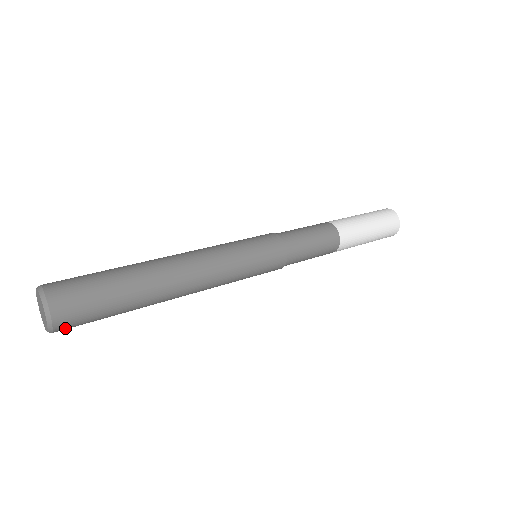
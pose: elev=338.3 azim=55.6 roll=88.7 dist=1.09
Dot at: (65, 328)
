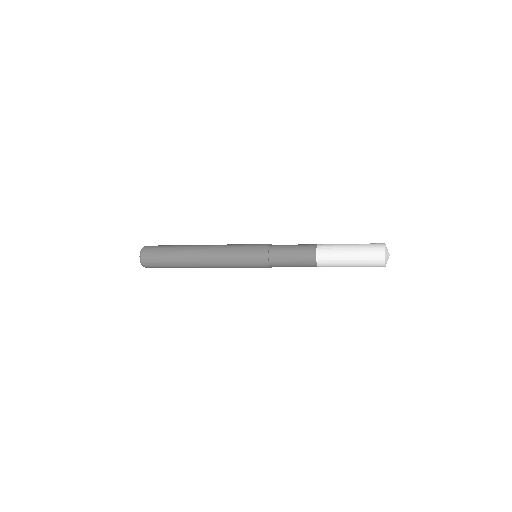
Dot at: (146, 256)
